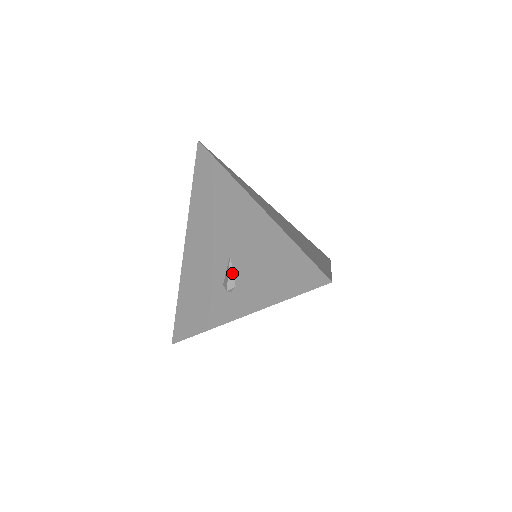
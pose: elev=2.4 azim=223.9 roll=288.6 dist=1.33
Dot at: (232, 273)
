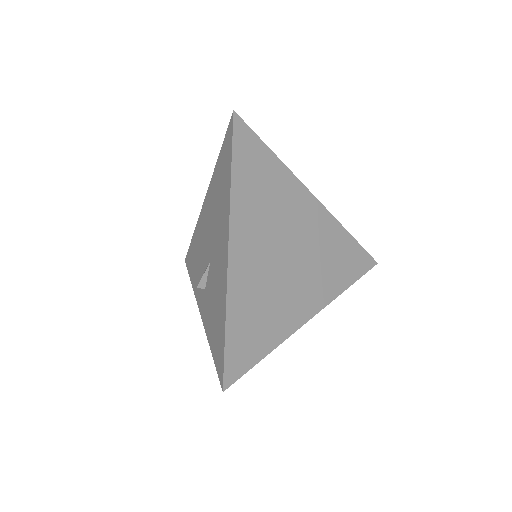
Dot at: (206, 277)
